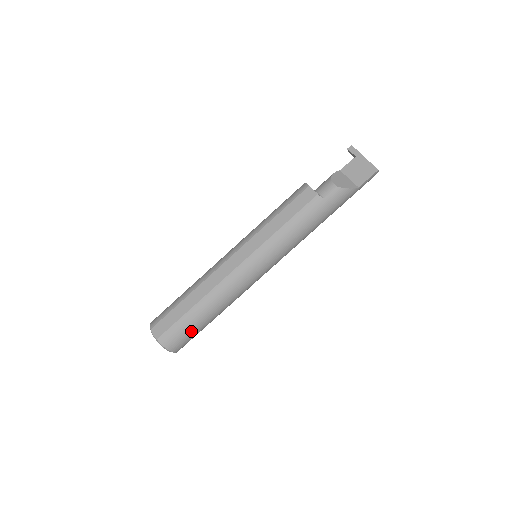
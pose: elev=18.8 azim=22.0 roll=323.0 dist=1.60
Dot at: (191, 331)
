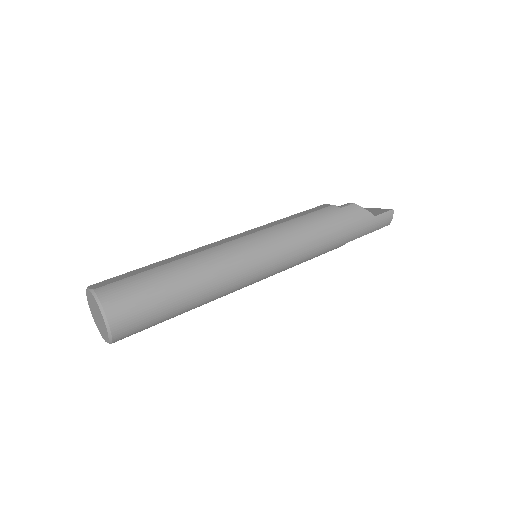
Dot at: (149, 294)
